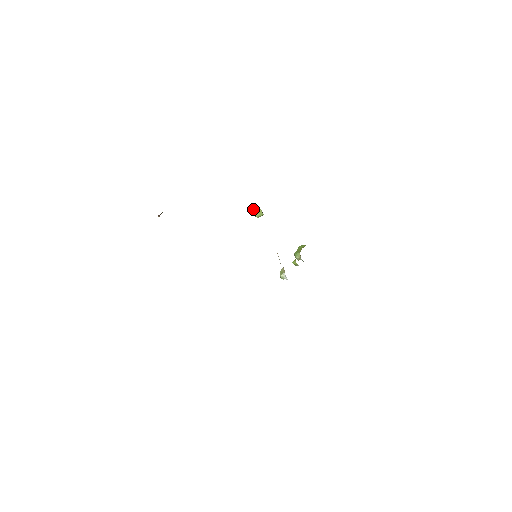
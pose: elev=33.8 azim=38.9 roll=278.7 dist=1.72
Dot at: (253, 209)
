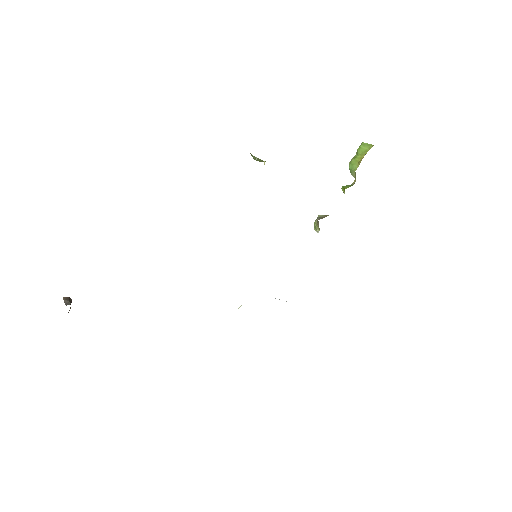
Dot at: (250, 153)
